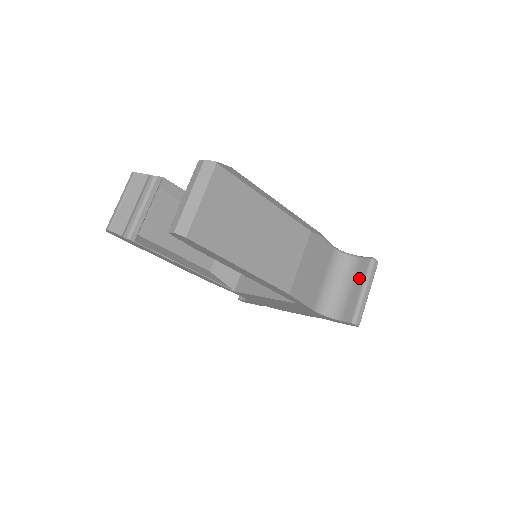
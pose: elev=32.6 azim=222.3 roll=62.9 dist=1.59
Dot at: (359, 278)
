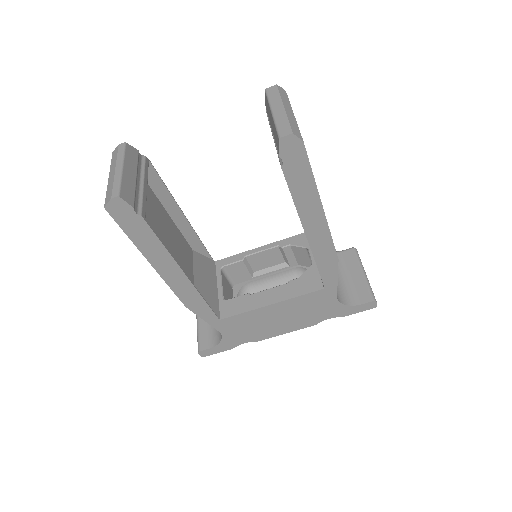
Dot at: (353, 265)
